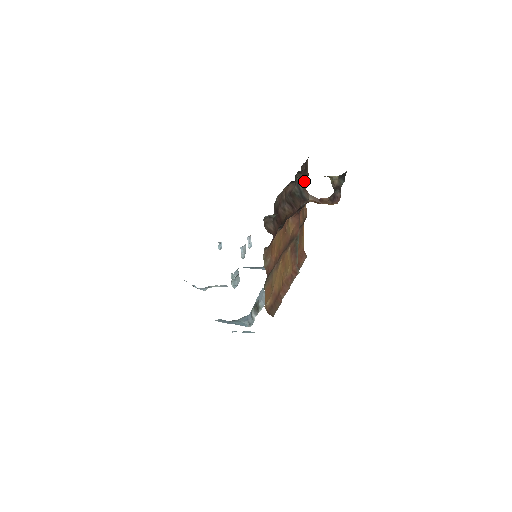
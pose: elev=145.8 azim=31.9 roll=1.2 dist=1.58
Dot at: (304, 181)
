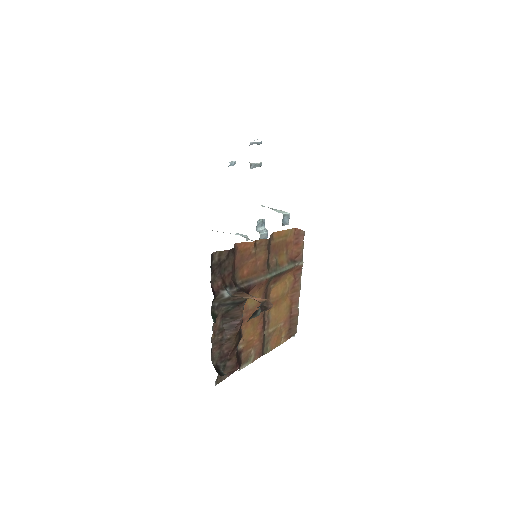
Dot at: (229, 265)
